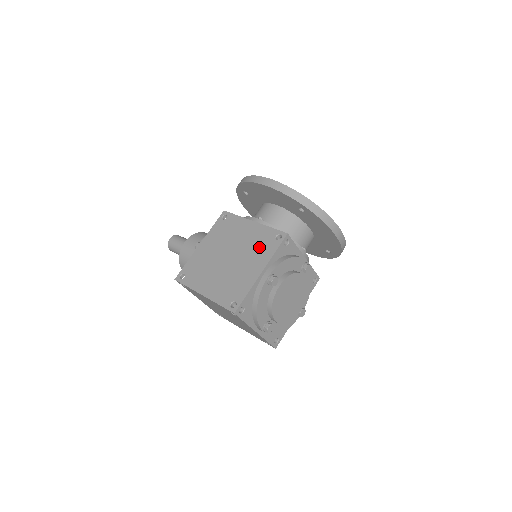
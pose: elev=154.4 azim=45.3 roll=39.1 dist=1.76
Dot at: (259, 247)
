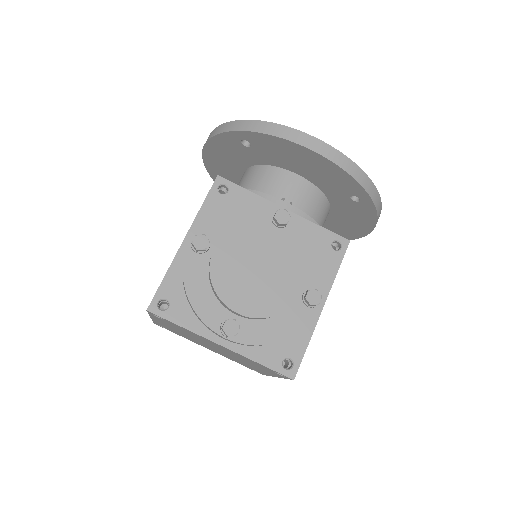
Dot at: occluded
